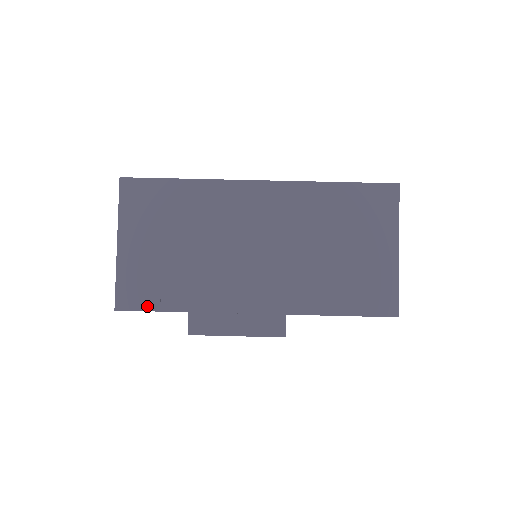
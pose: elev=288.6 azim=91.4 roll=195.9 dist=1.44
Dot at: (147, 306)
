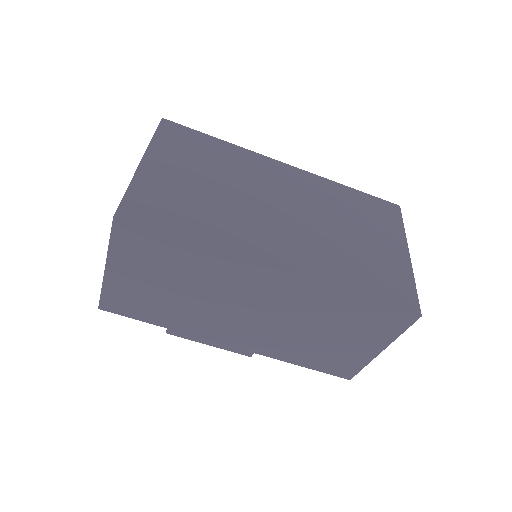
Dot at: (130, 315)
